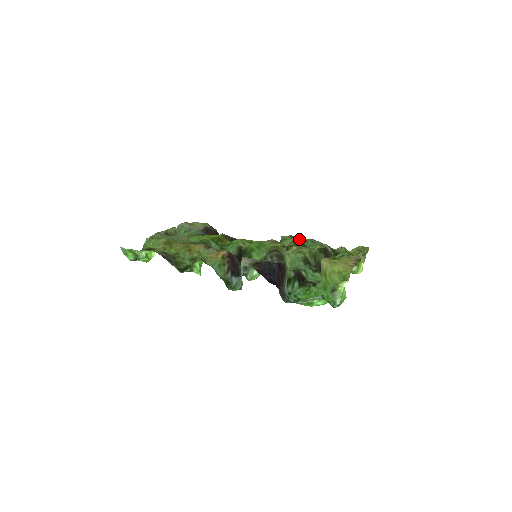
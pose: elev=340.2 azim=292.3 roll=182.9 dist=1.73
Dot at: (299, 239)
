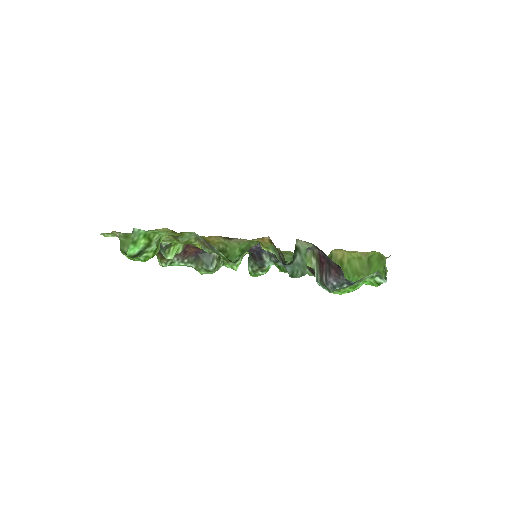
Dot at: occluded
